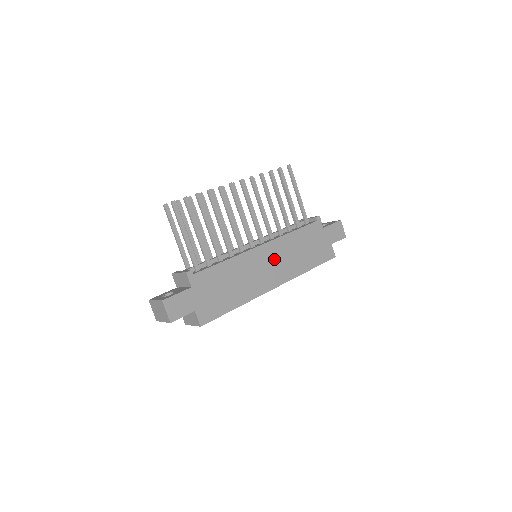
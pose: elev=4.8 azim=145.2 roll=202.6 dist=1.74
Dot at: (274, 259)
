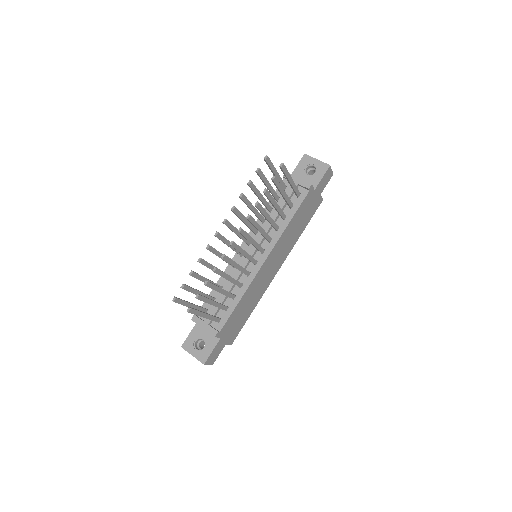
Dot at: (275, 257)
